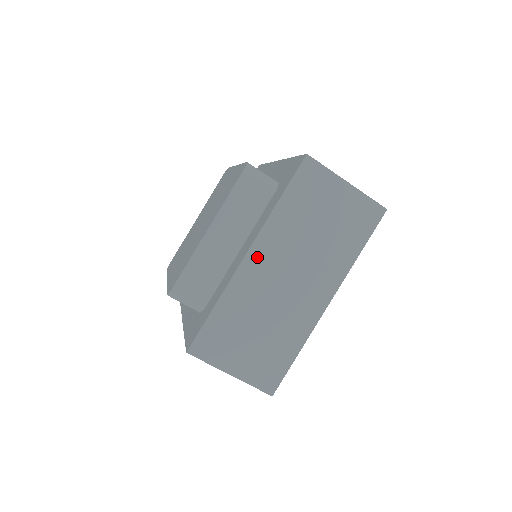
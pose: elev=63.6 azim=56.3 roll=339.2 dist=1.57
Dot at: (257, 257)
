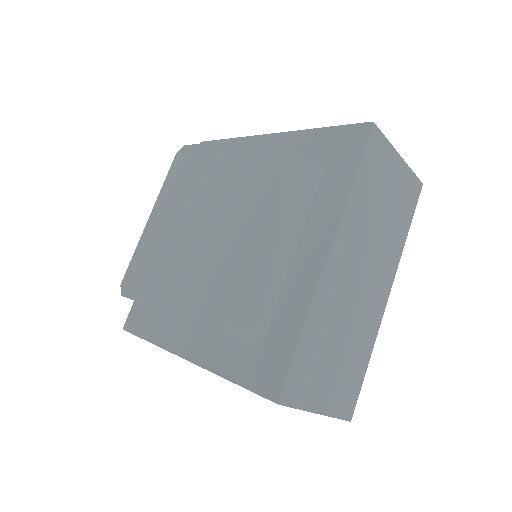
Dot at: occluded
